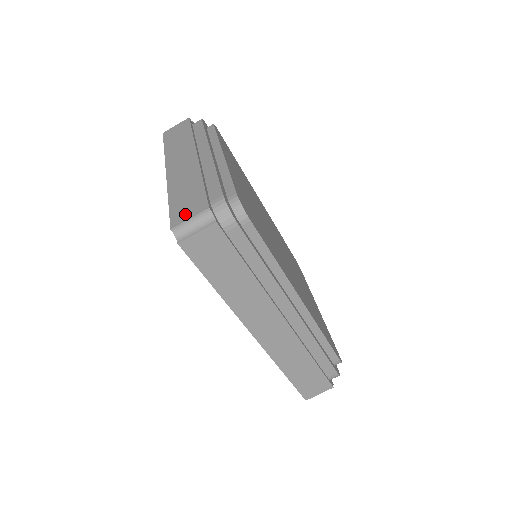
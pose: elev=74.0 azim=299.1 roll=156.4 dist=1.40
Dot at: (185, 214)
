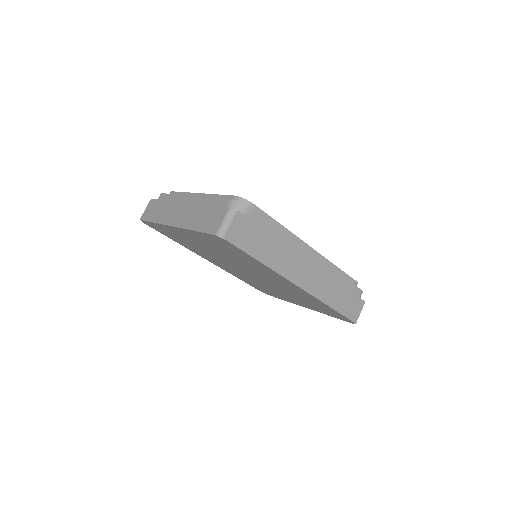
Dot at: (216, 222)
